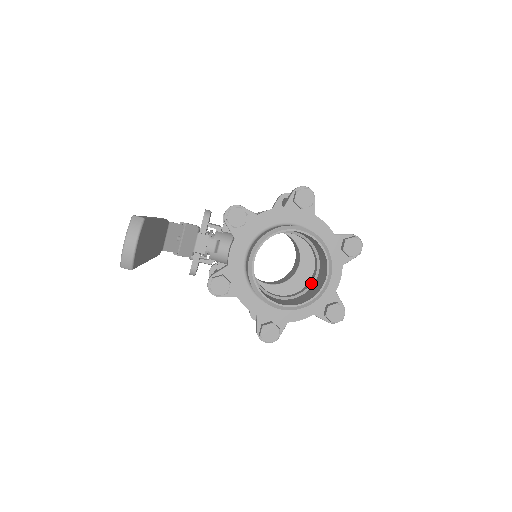
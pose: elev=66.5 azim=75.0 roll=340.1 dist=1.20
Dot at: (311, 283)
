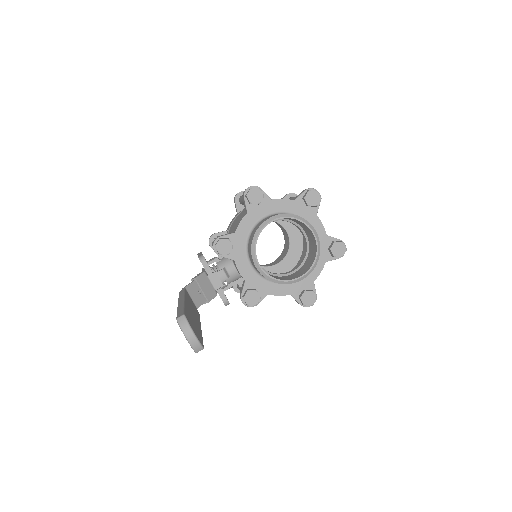
Dot at: (306, 244)
